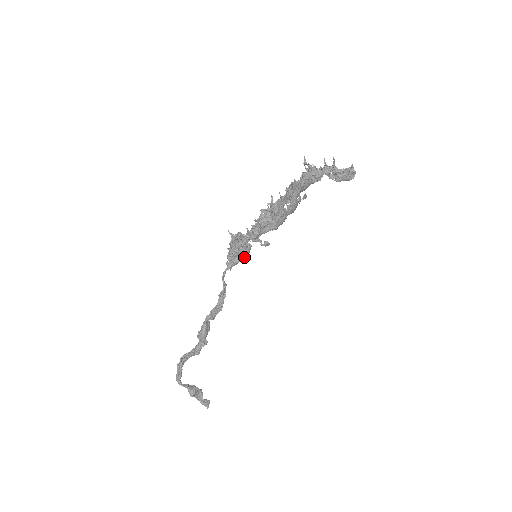
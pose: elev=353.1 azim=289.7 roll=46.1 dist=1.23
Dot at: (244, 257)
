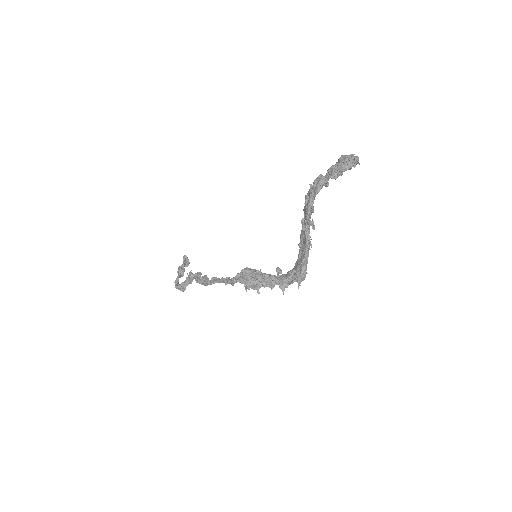
Dot at: occluded
